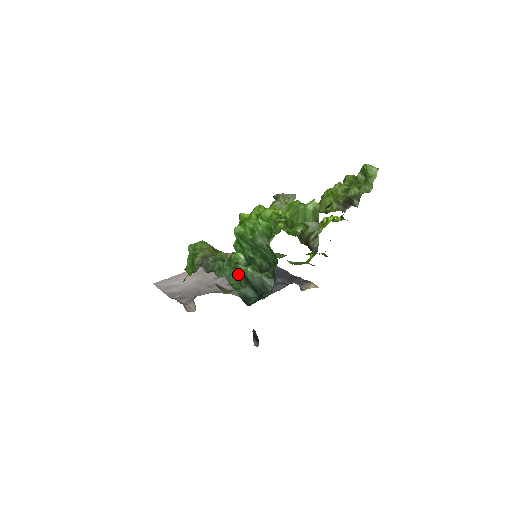
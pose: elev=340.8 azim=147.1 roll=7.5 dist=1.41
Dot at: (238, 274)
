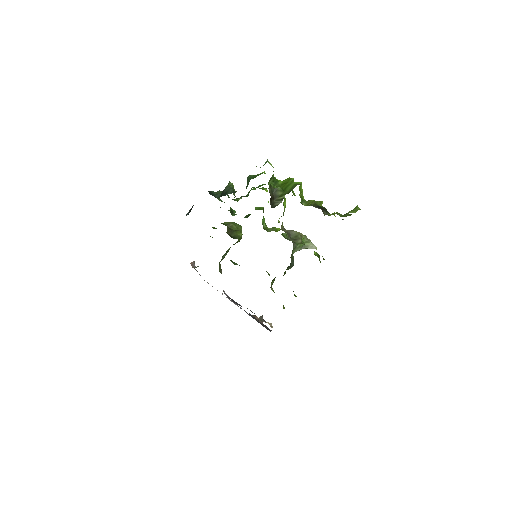
Dot at: occluded
